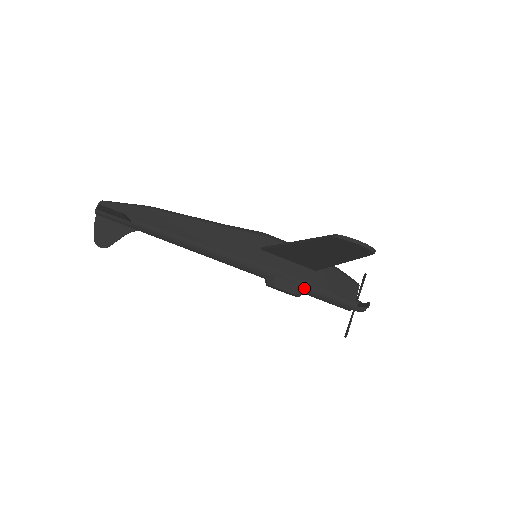
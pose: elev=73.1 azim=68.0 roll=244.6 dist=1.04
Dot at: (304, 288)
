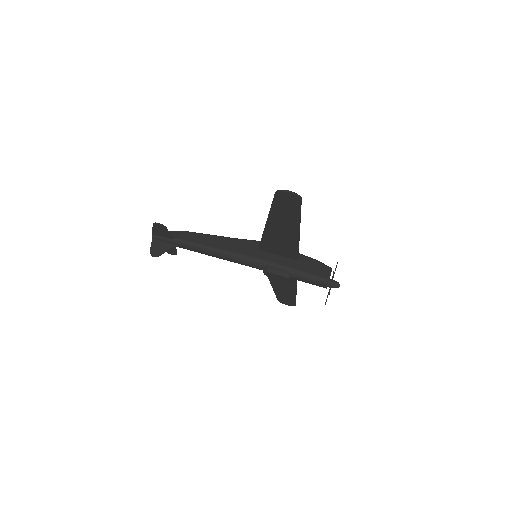
Dot at: (290, 271)
